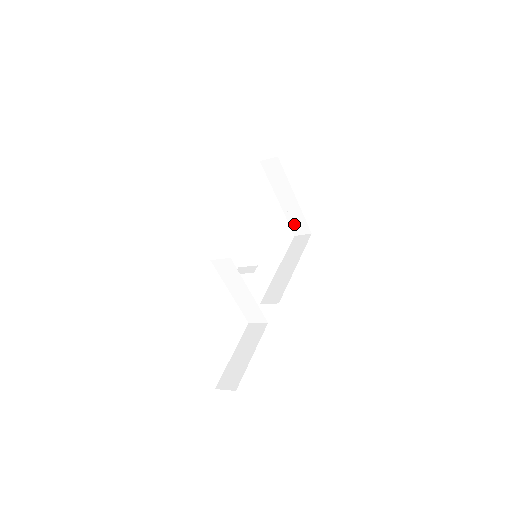
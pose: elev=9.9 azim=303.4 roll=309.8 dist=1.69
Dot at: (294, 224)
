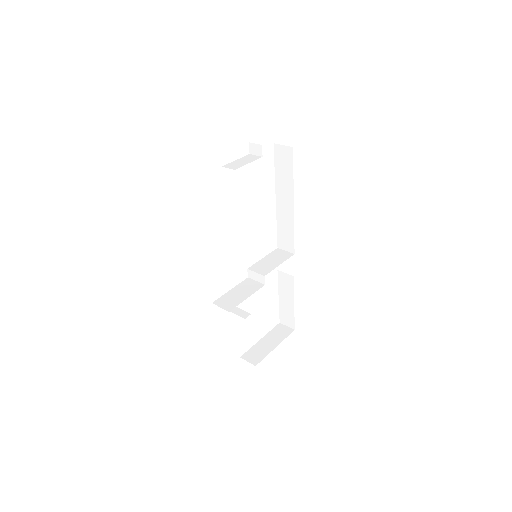
Dot at: occluded
